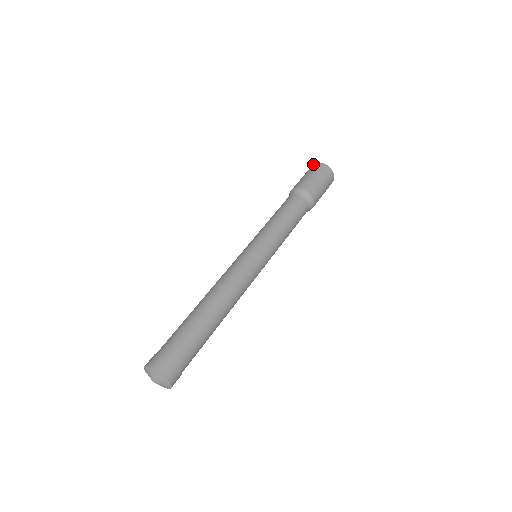
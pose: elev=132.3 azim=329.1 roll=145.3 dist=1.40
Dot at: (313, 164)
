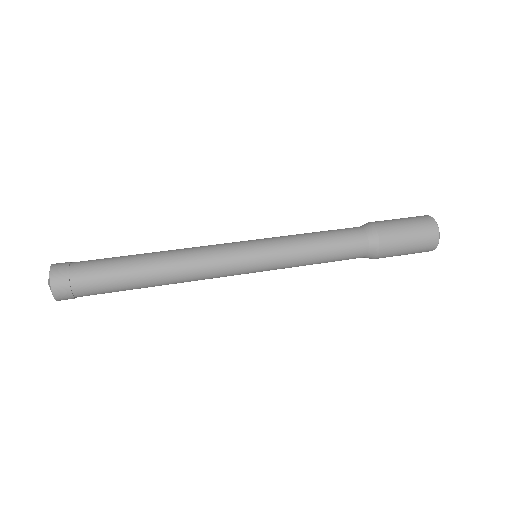
Dot at: occluded
